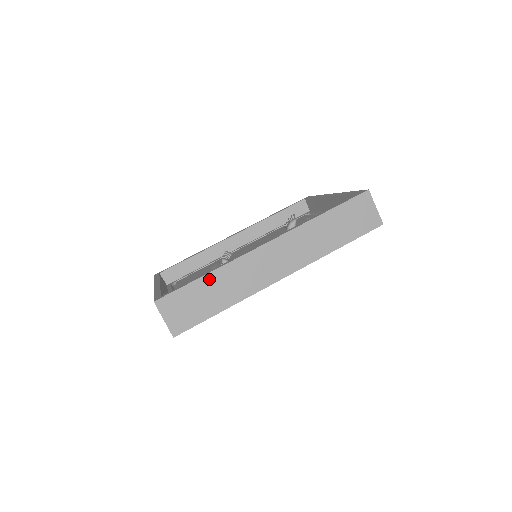
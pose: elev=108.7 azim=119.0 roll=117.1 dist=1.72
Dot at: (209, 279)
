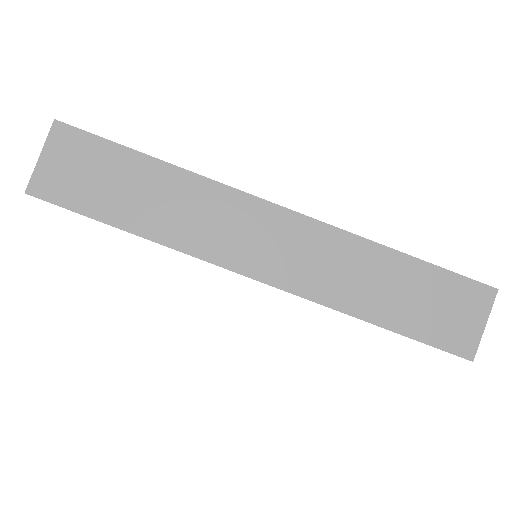
Dot at: (156, 169)
